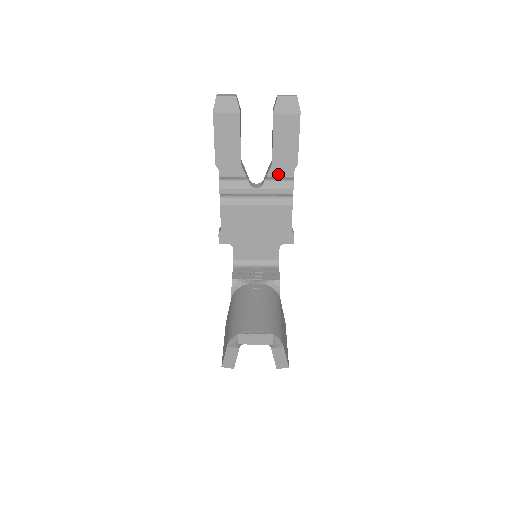
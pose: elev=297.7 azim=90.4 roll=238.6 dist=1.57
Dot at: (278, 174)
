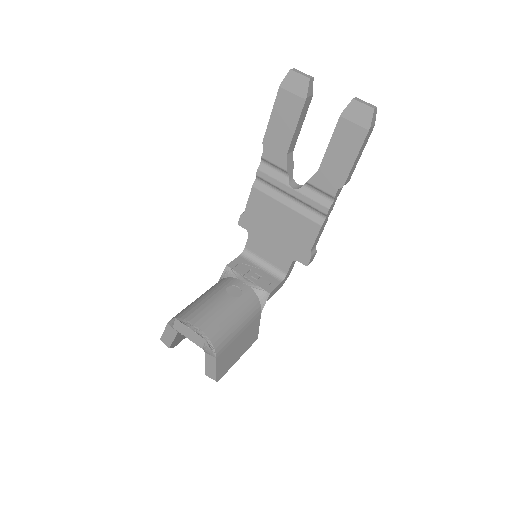
Dot at: (320, 185)
